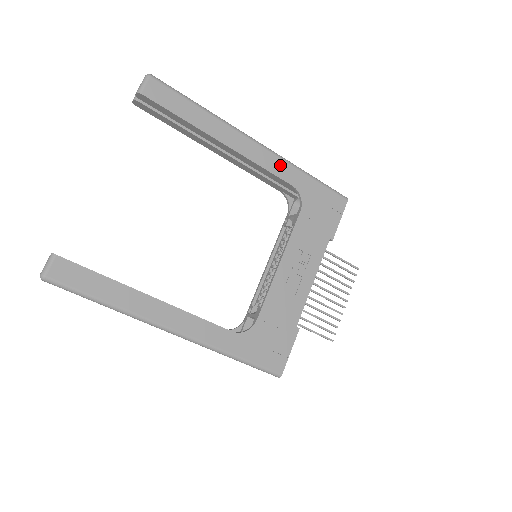
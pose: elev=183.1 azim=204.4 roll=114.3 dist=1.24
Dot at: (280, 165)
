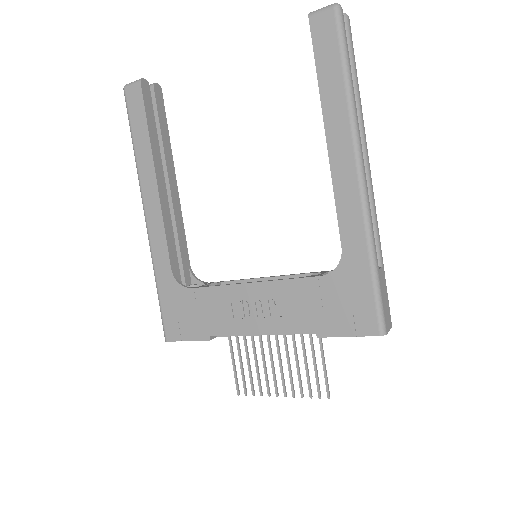
Dot at: (354, 217)
